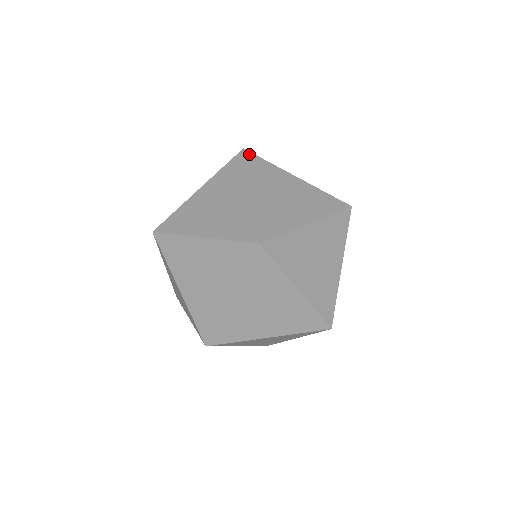
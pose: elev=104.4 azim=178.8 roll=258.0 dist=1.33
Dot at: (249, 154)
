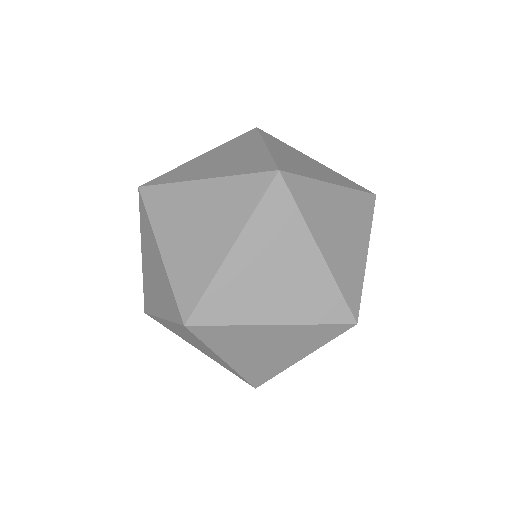
Dot at: (263, 131)
